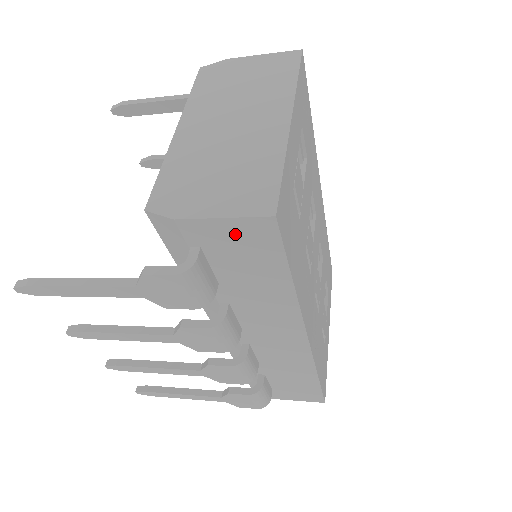
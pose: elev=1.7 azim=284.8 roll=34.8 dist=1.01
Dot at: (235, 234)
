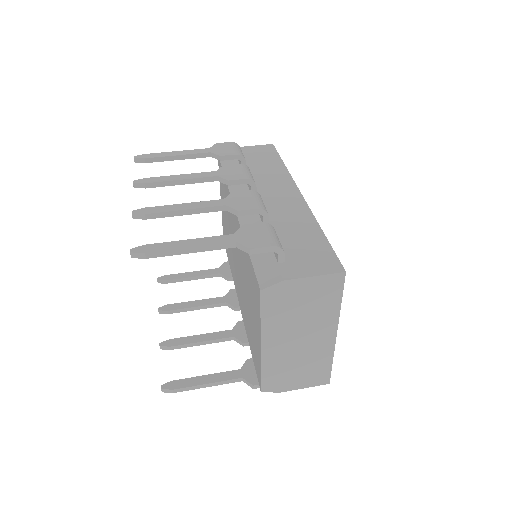
Dot at: occluded
